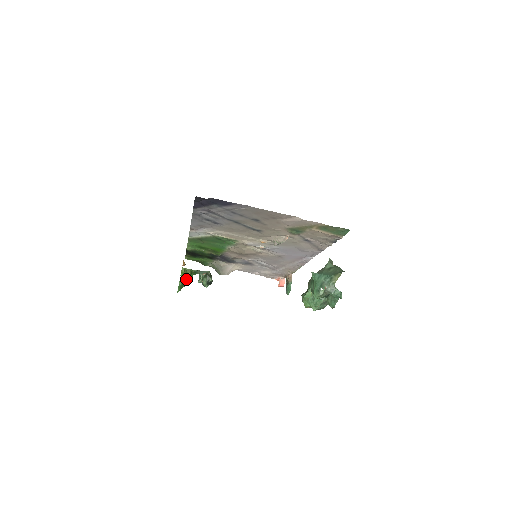
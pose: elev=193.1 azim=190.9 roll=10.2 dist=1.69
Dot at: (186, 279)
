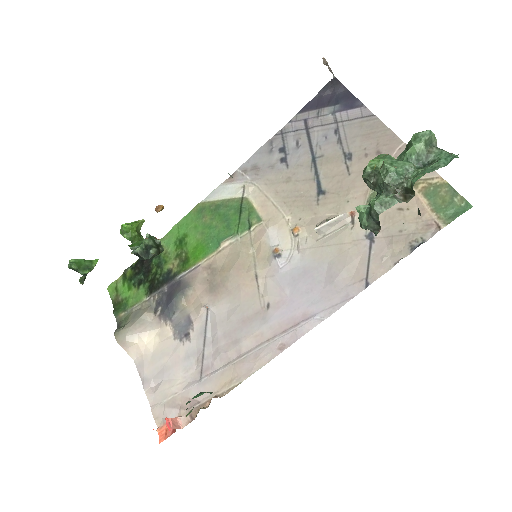
Dot at: (130, 227)
